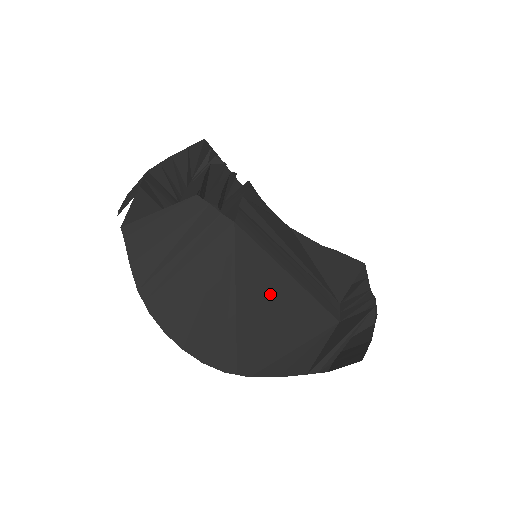
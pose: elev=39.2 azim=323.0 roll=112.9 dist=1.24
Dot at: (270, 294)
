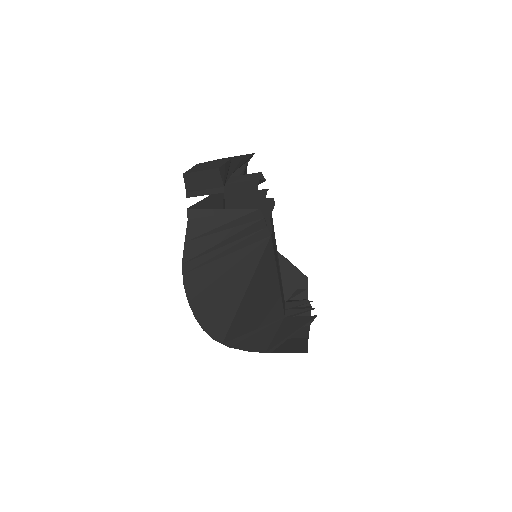
Dot at: (264, 290)
